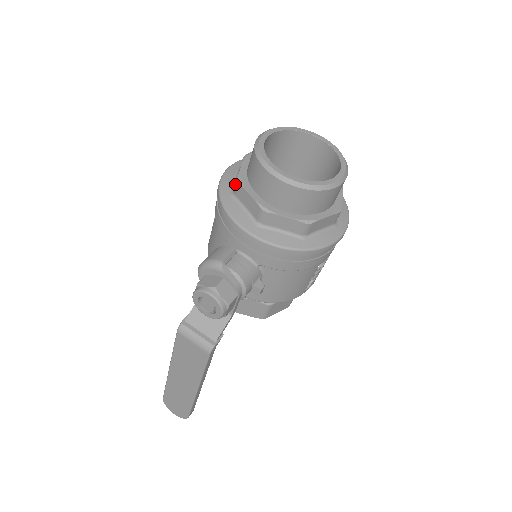
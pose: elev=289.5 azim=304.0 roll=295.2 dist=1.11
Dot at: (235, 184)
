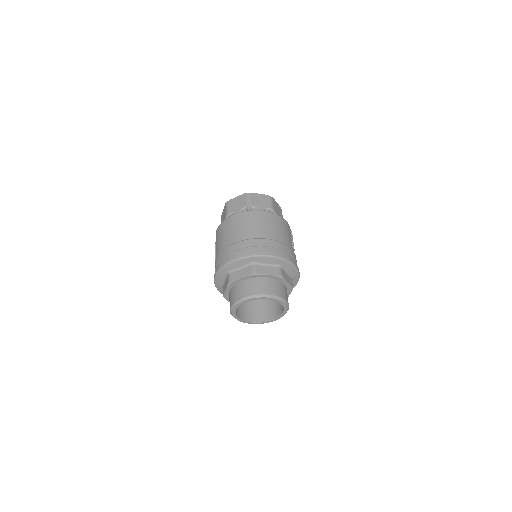
Dot at: occluded
